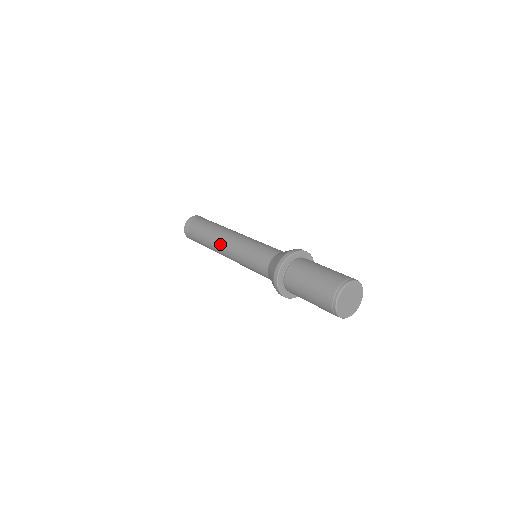
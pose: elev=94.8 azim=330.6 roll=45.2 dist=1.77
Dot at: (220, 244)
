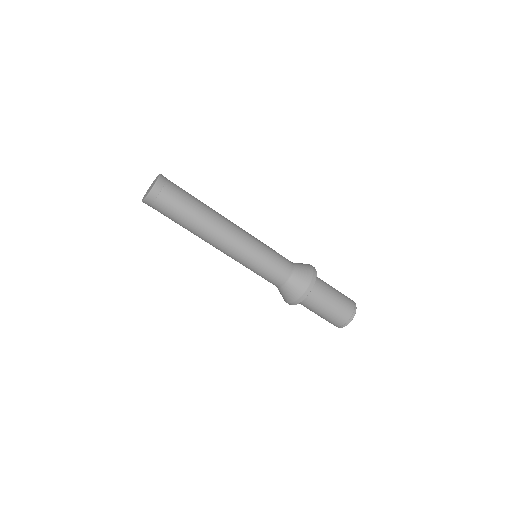
Dot at: (217, 243)
